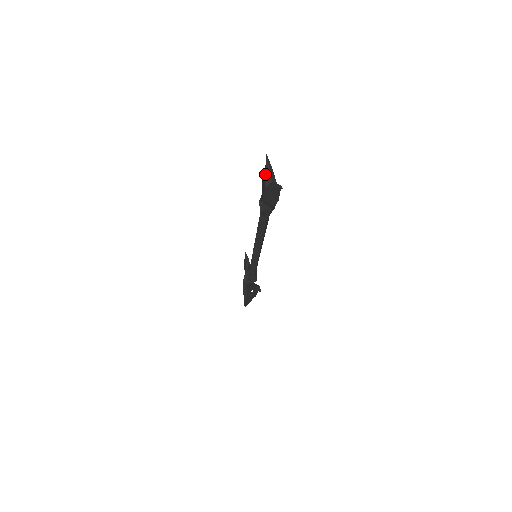
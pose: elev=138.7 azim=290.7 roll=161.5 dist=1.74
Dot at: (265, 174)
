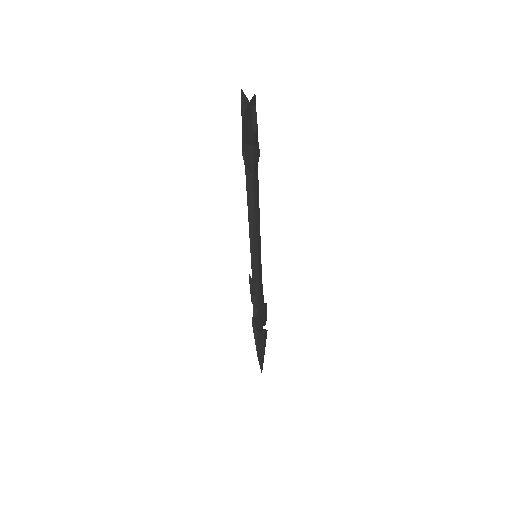
Dot at: (241, 106)
